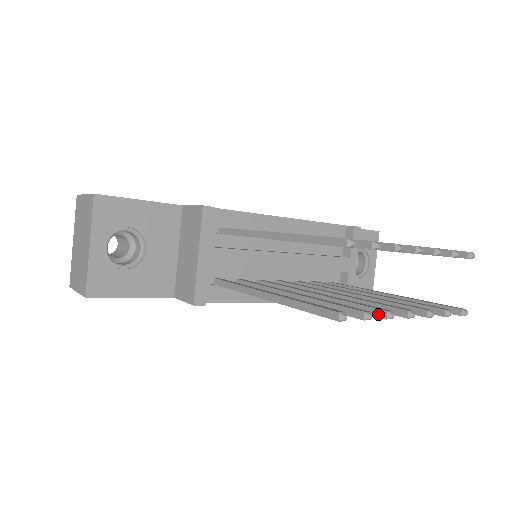
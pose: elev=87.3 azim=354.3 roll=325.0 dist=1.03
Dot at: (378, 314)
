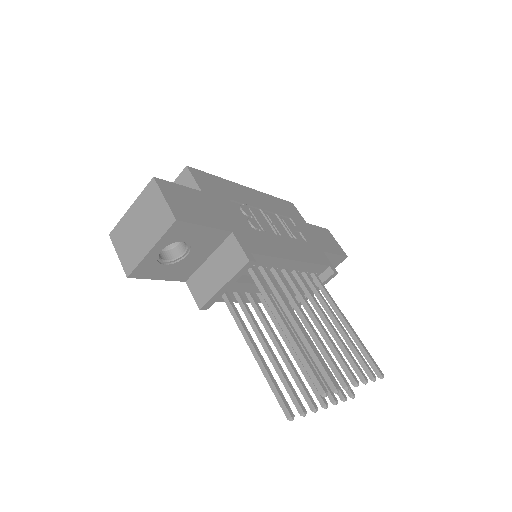
Dot at: (309, 404)
